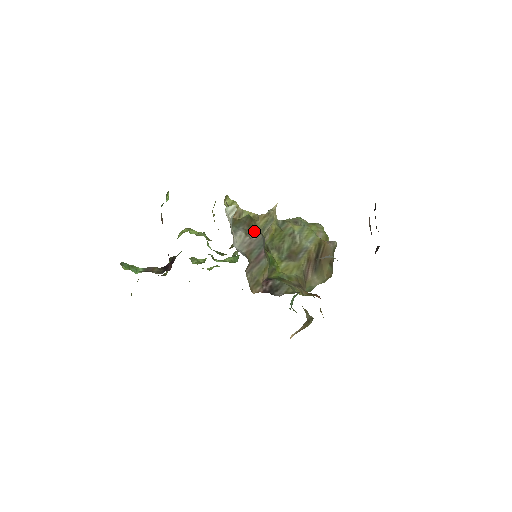
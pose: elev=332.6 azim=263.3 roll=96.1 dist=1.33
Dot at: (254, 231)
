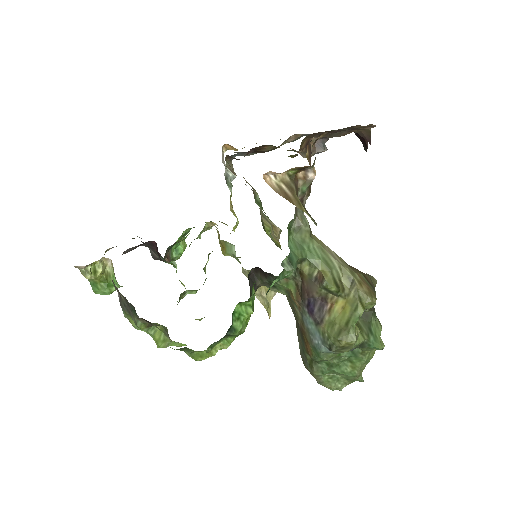
Dot at: occluded
